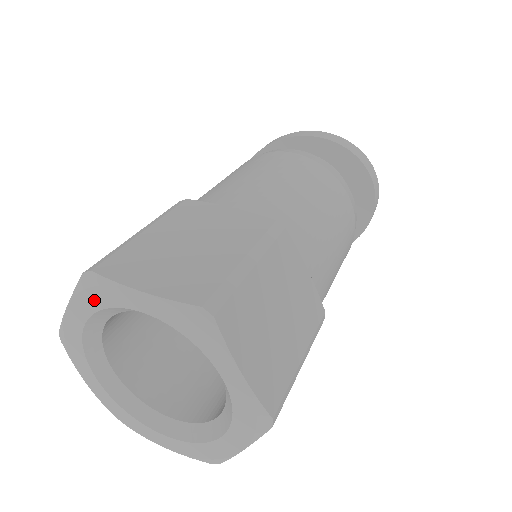
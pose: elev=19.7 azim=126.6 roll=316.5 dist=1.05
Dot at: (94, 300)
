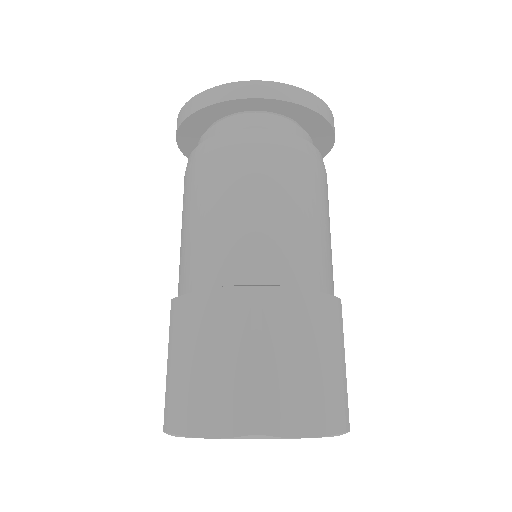
Dot at: occluded
